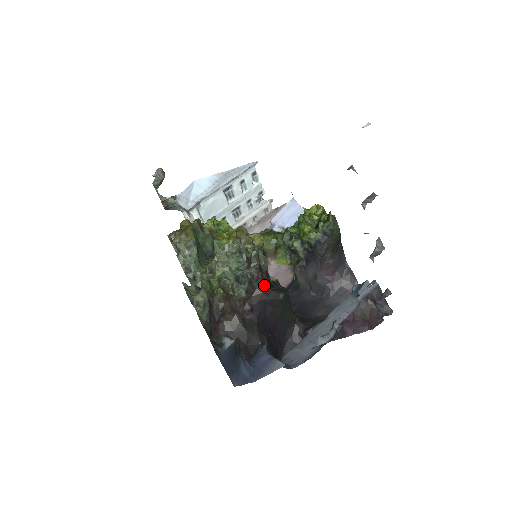
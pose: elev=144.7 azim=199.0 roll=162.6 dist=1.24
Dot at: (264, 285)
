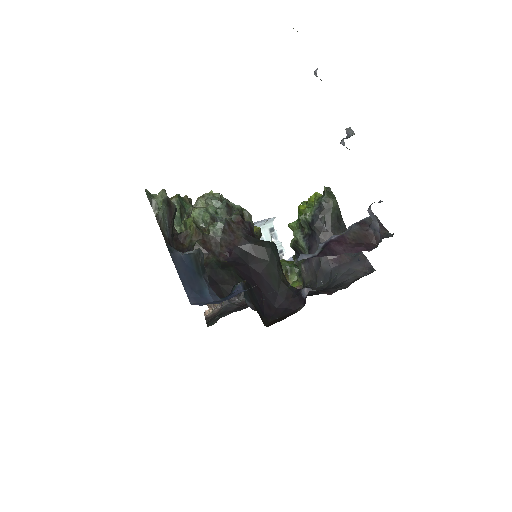
Dot at: (246, 232)
